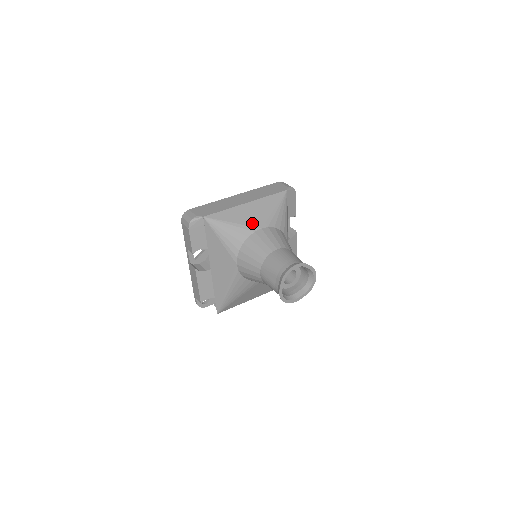
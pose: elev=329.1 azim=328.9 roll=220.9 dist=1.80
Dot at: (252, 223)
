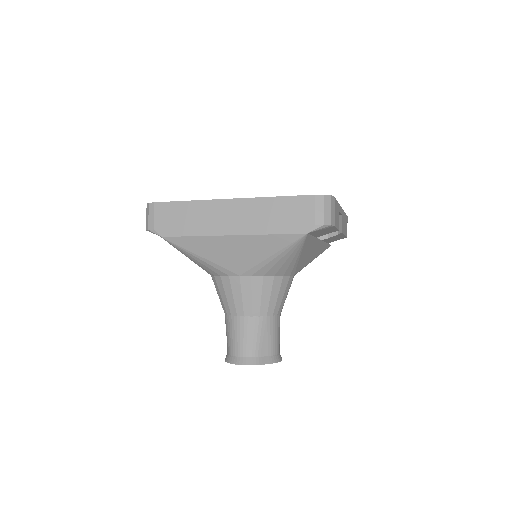
Dot at: (228, 265)
